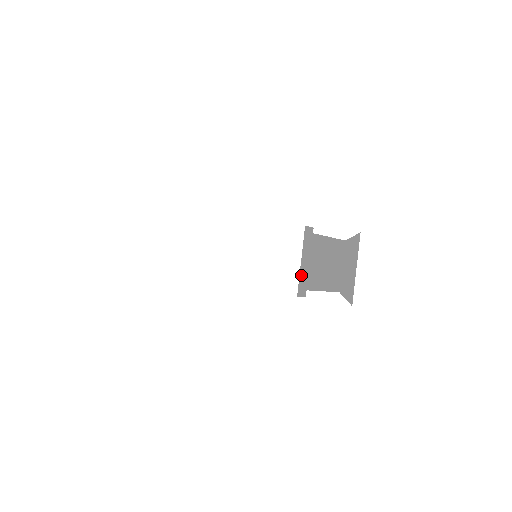
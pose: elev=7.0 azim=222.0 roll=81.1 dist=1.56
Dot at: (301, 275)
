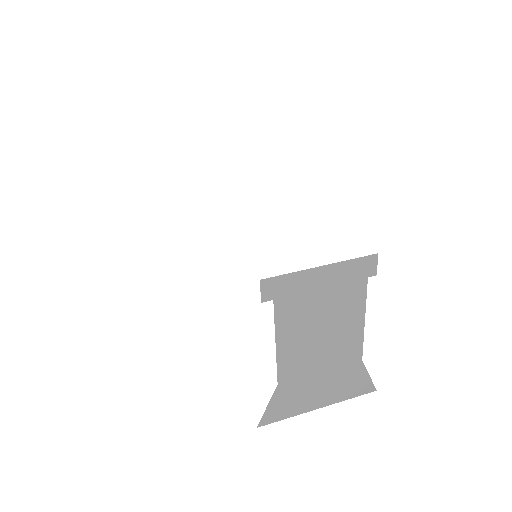
Dot at: occluded
